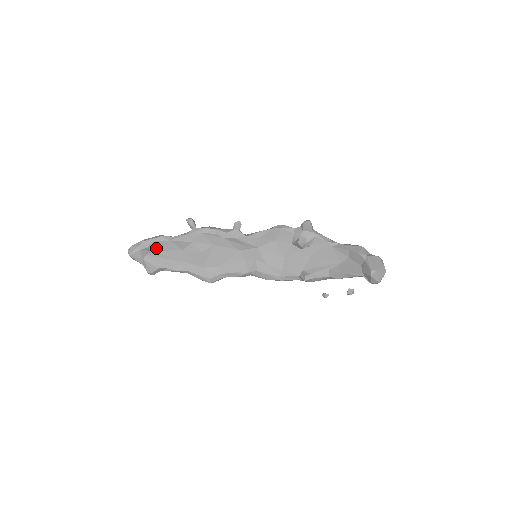
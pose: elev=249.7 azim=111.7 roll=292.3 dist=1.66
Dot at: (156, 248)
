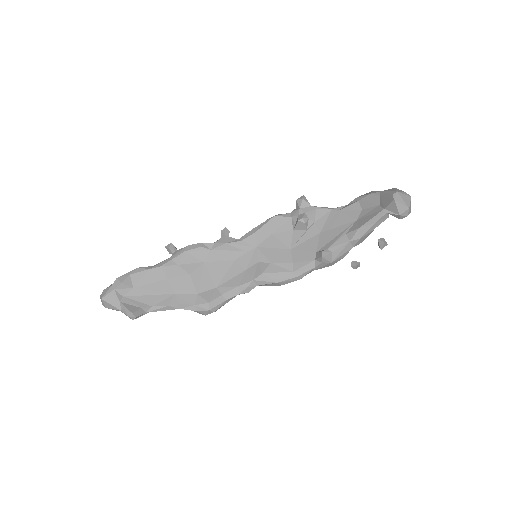
Dot at: (134, 284)
